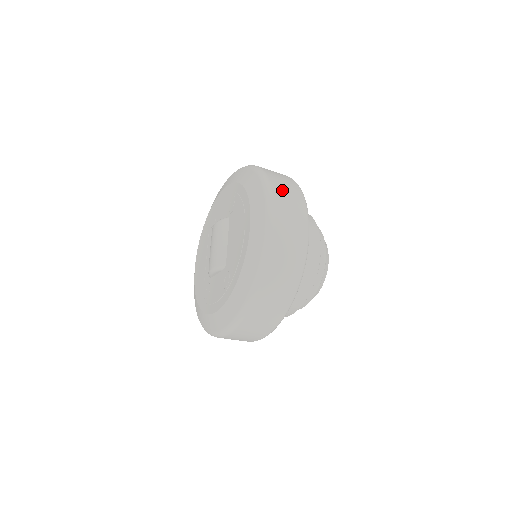
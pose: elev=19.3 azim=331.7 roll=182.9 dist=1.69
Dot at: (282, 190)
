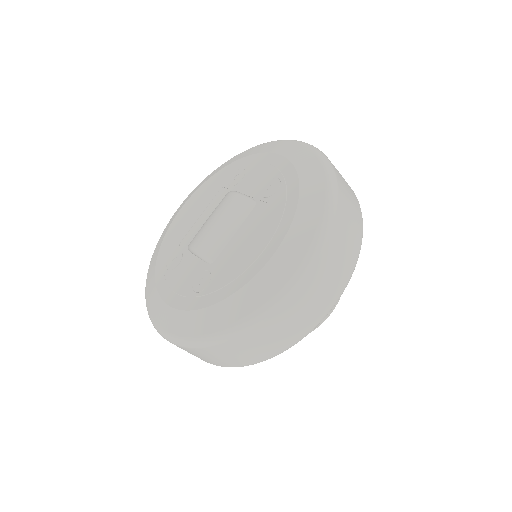
Dot at: (342, 235)
